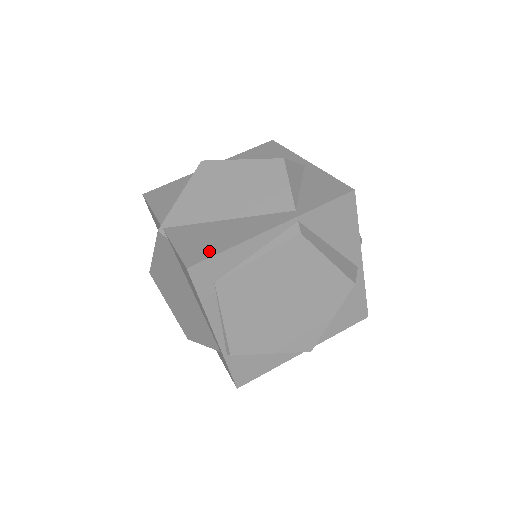
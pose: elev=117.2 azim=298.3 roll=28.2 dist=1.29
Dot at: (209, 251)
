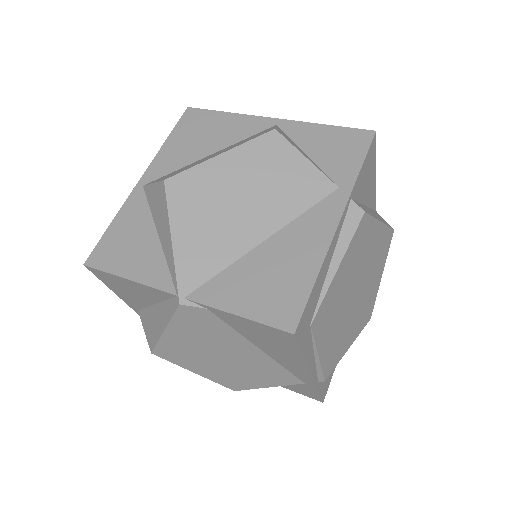
Dot at: (295, 295)
